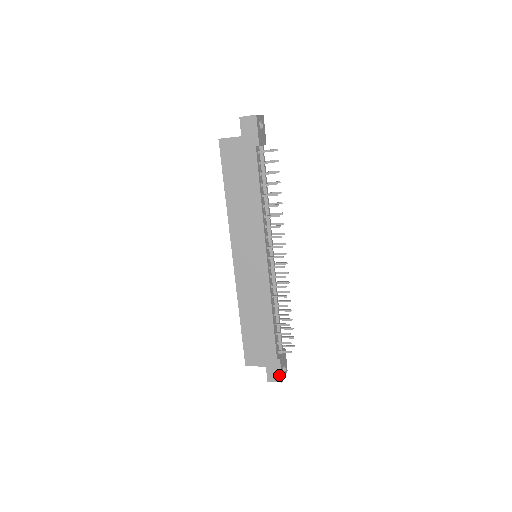
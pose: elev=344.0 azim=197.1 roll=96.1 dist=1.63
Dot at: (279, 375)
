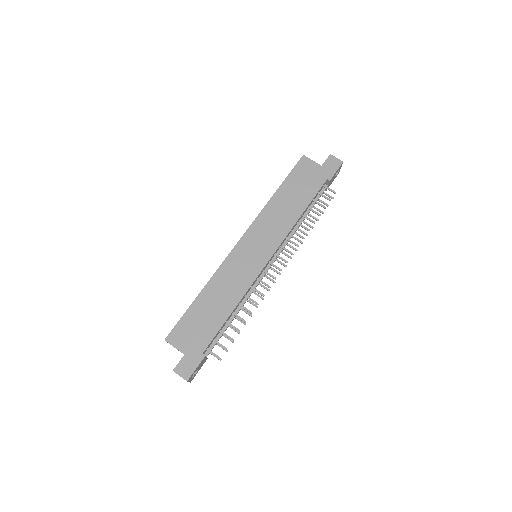
Dot at: (191, 371)
